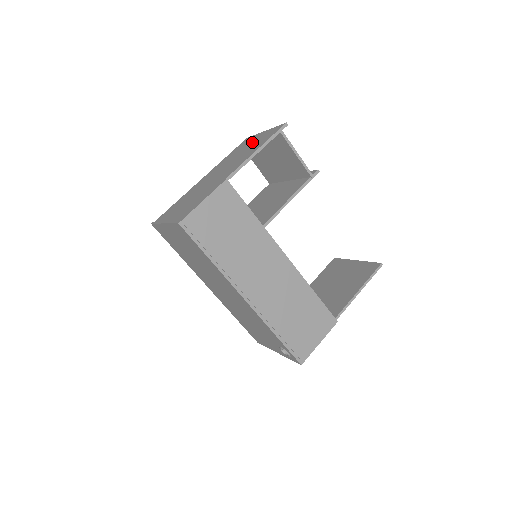
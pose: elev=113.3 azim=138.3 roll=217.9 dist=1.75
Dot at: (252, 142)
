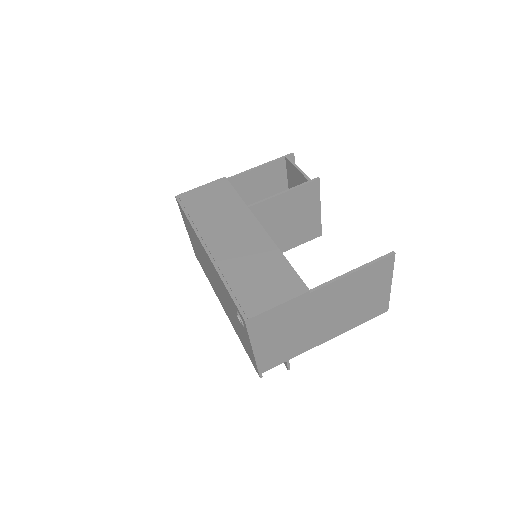
Dot at: (281, 187)
